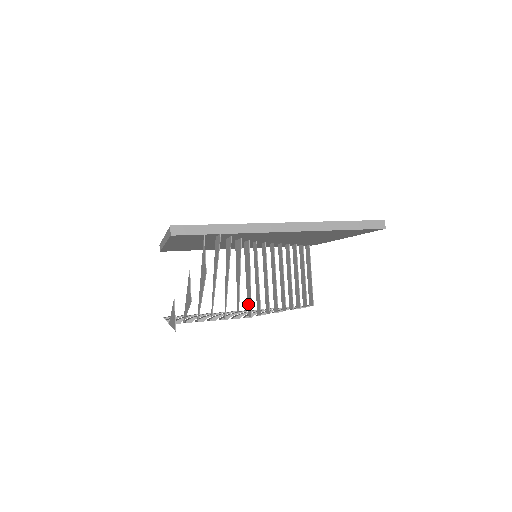
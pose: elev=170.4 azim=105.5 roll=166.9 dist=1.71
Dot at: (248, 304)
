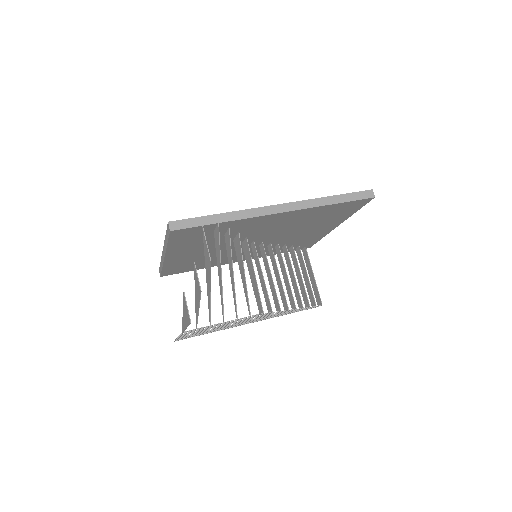
Dot at: (257, 302)
